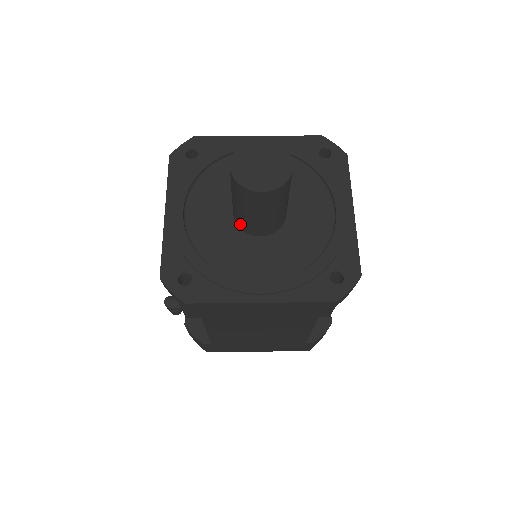
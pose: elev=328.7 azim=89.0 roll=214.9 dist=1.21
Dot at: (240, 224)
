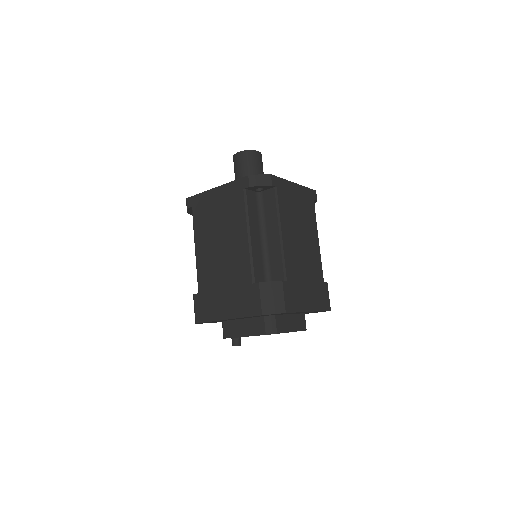
Dot at: occluded
